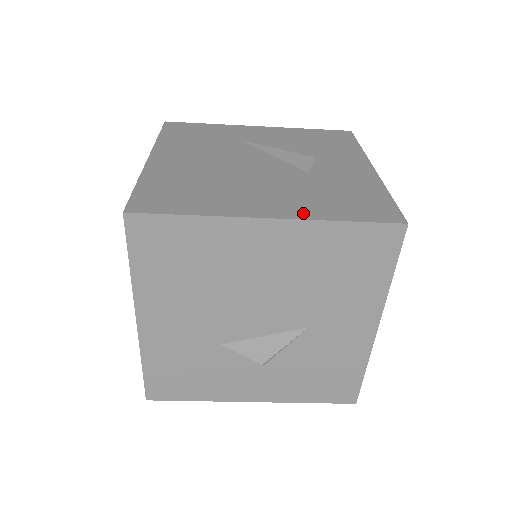
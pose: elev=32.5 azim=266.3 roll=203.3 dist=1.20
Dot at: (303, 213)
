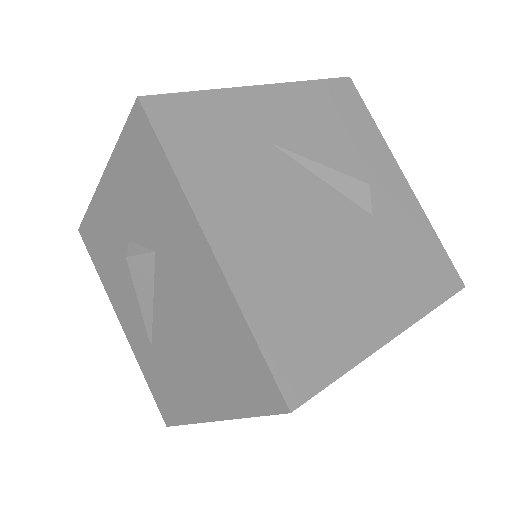
Dot at: (410, 311)
